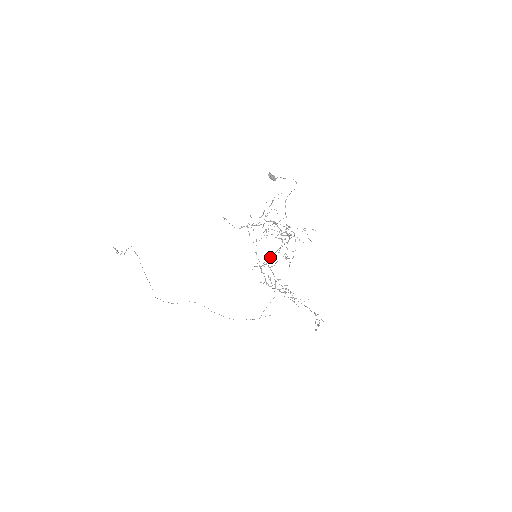
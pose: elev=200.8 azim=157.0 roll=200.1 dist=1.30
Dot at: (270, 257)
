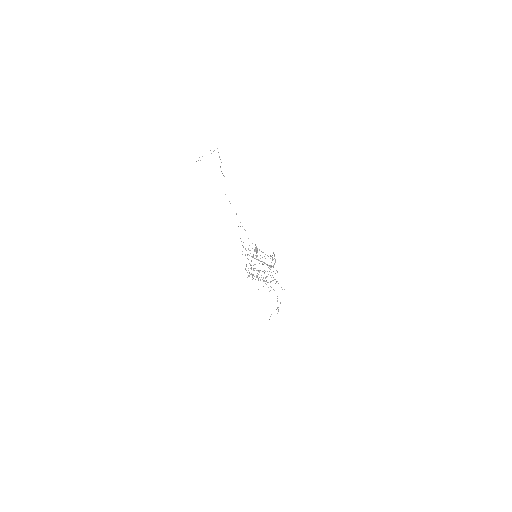
Dot at: (270, 255)
